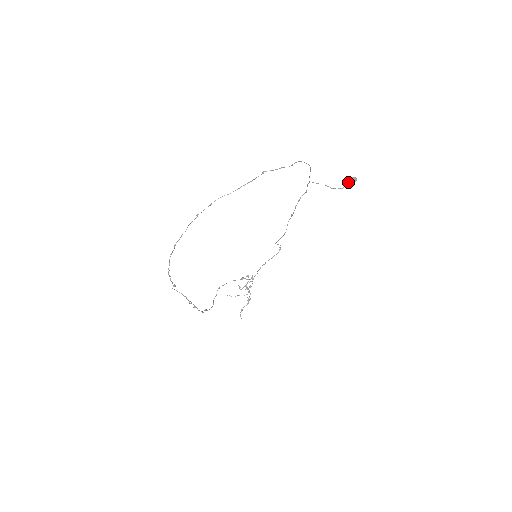
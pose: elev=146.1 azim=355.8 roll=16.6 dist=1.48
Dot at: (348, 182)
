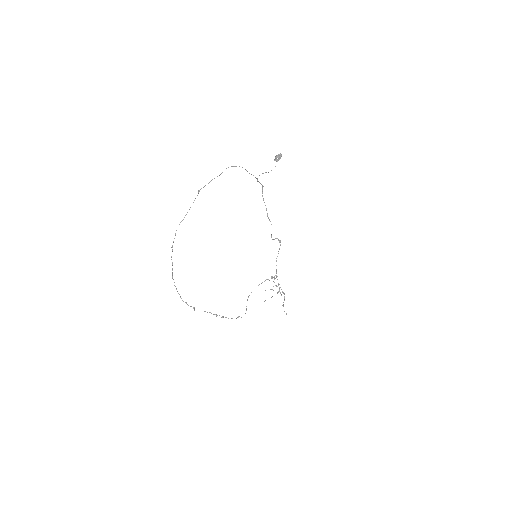
Dot at: (276, 160)
